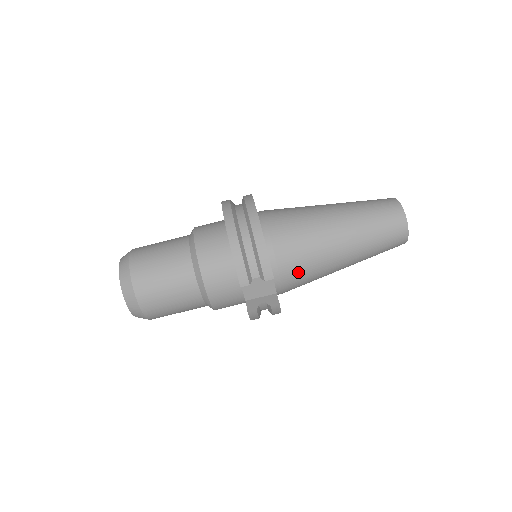
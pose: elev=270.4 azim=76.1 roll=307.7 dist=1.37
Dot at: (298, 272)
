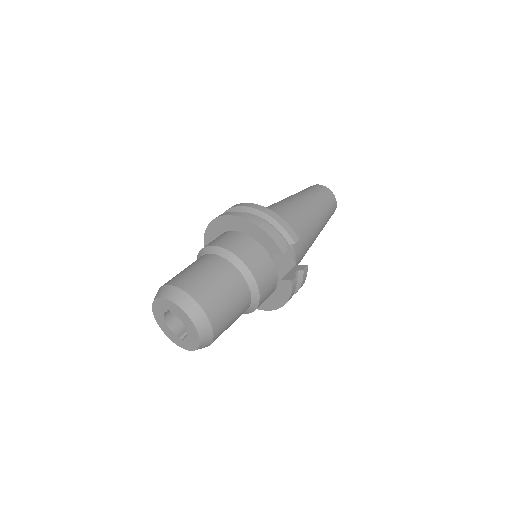
Dot at: (301, 241)
